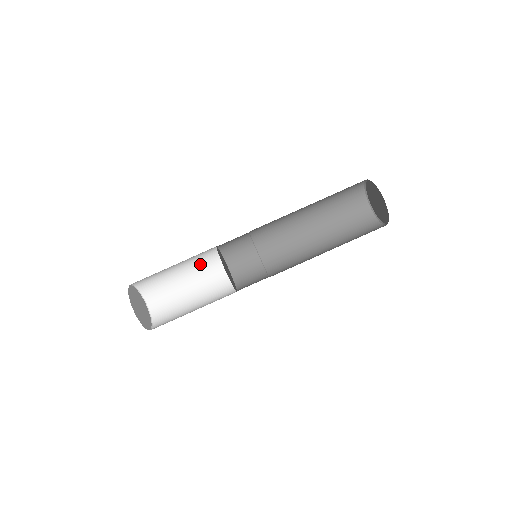
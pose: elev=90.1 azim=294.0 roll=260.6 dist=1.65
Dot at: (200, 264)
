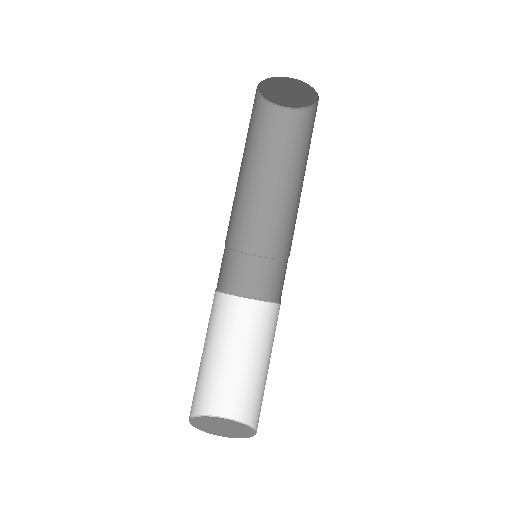
Dot at: (242, 329)
